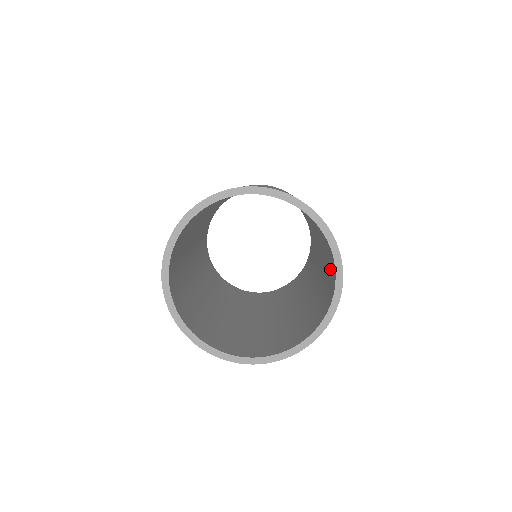
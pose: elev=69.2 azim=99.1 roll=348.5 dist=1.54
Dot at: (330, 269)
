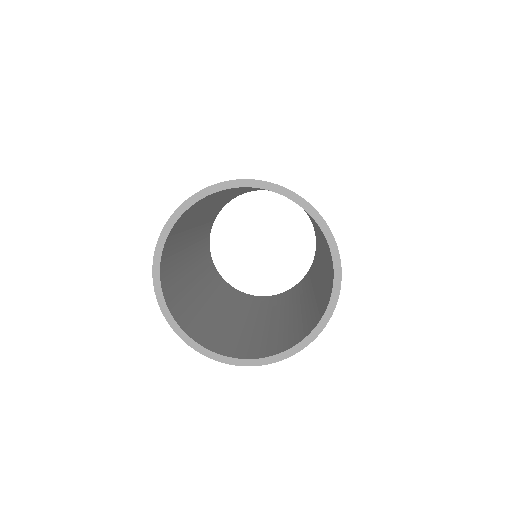
Dot at: (322, 302)
